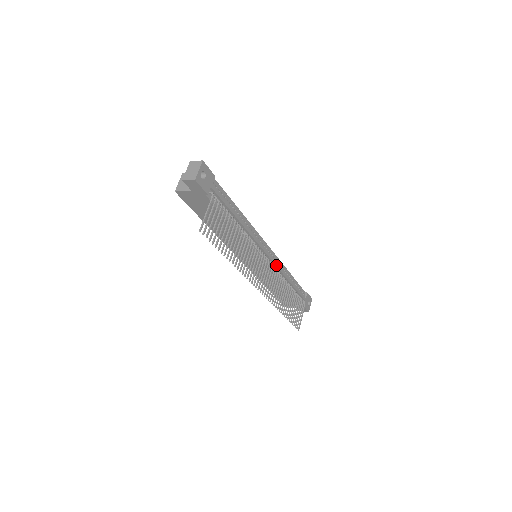
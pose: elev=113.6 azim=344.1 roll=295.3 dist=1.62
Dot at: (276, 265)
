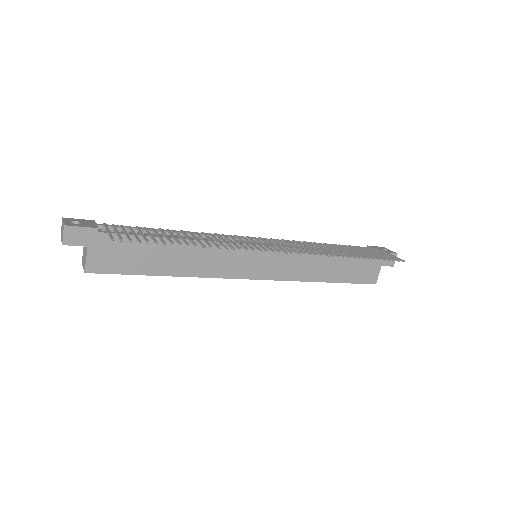
Dot at: (284, 242)
